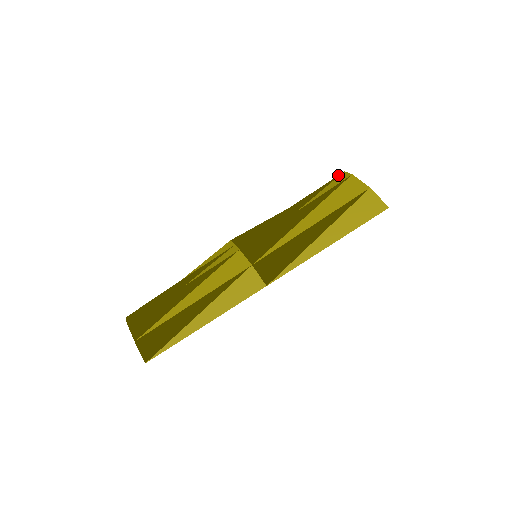
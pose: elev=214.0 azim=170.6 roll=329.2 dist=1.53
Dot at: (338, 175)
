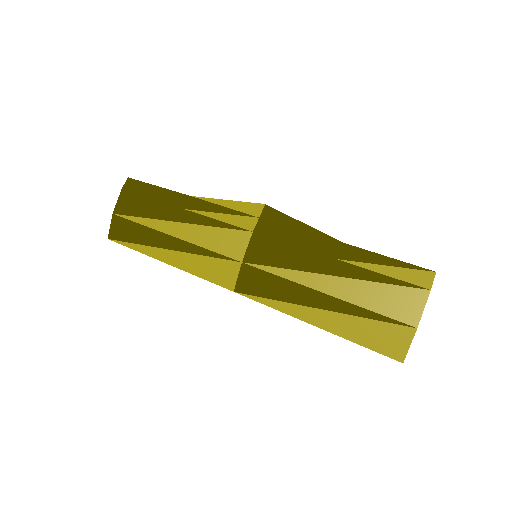
Dot at: occluded
